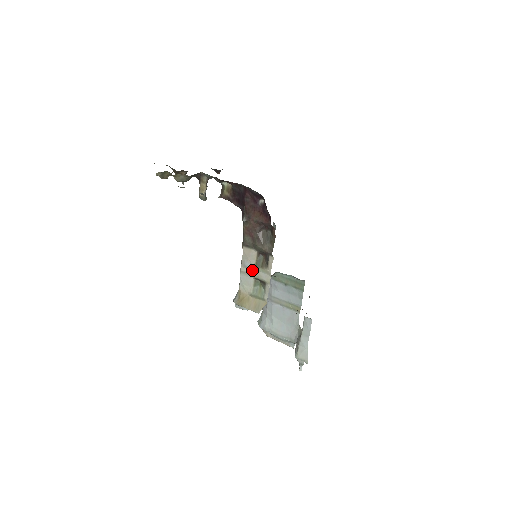
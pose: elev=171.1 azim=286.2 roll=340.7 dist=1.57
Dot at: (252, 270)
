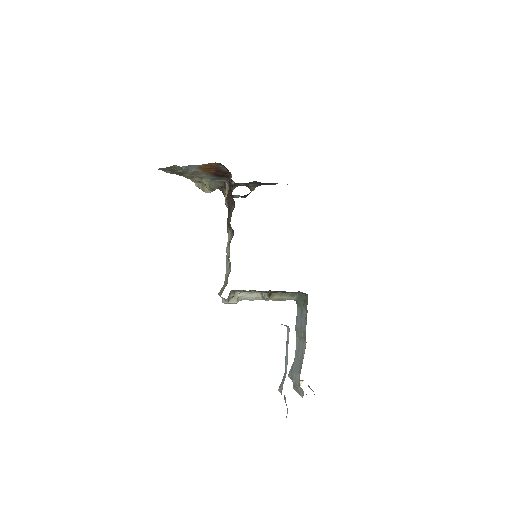
Dot at: (228, 253)
